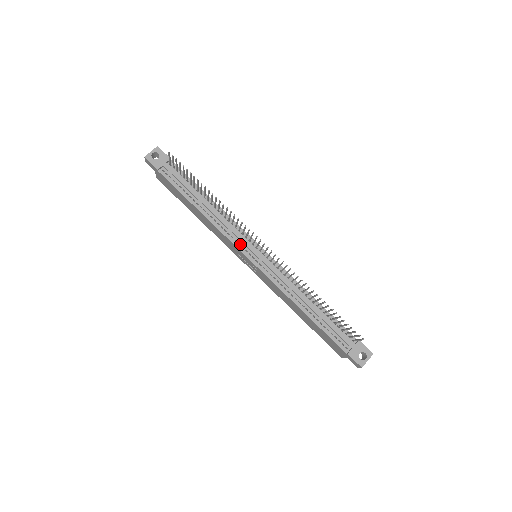
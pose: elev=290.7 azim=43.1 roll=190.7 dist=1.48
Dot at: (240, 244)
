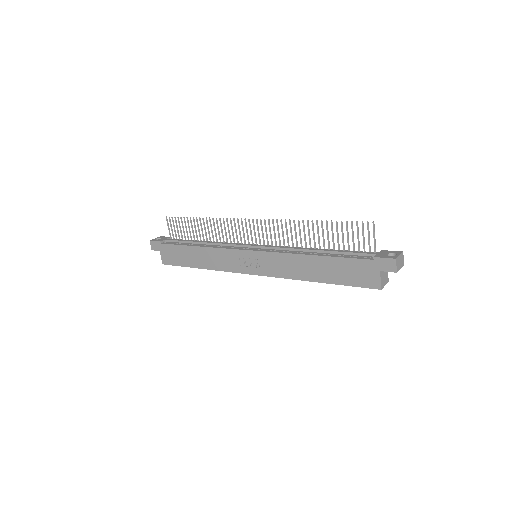
Dot at: (237, 248)
